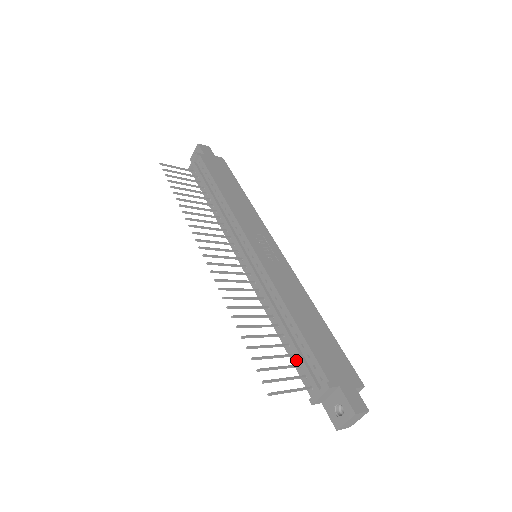
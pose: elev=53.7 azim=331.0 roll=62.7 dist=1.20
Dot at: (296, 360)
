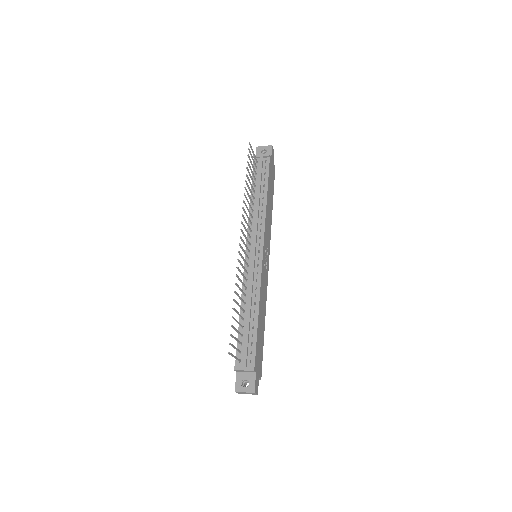
Dot at: (241, 339)
